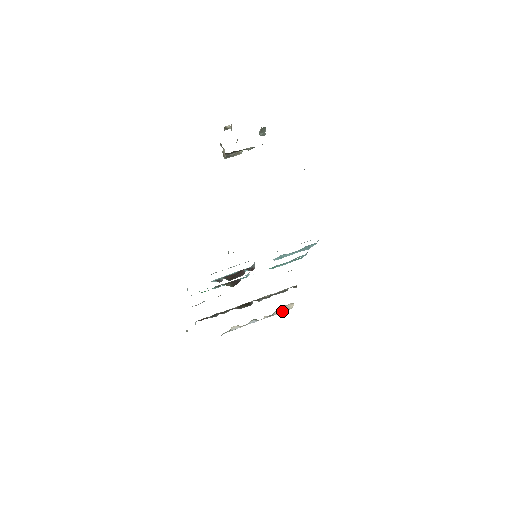
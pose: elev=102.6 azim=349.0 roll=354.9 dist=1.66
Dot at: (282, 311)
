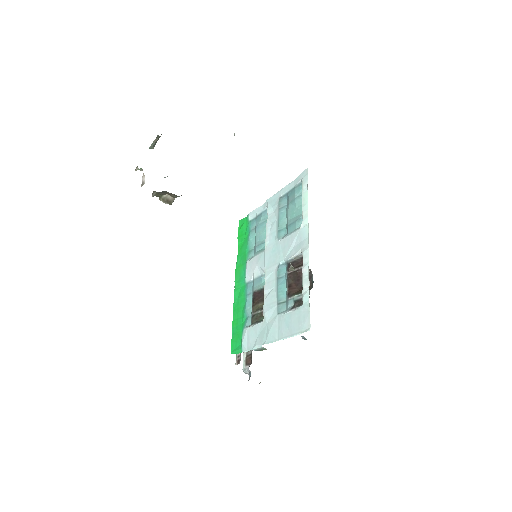
Dot at: occluded
